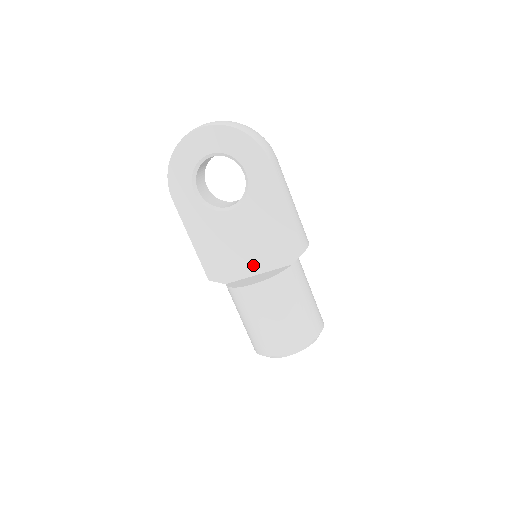
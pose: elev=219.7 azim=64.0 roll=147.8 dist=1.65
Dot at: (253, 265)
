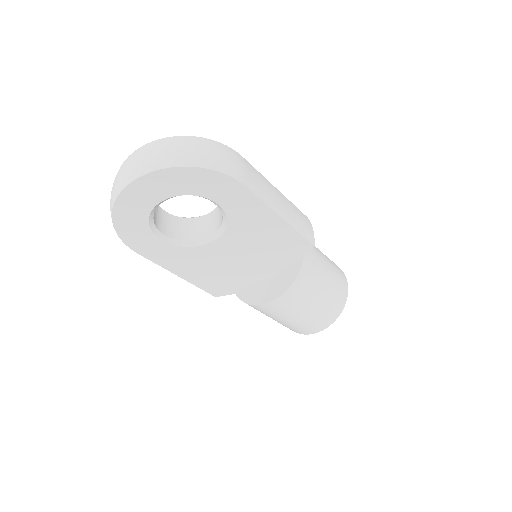
Dot at: (260, 273)
